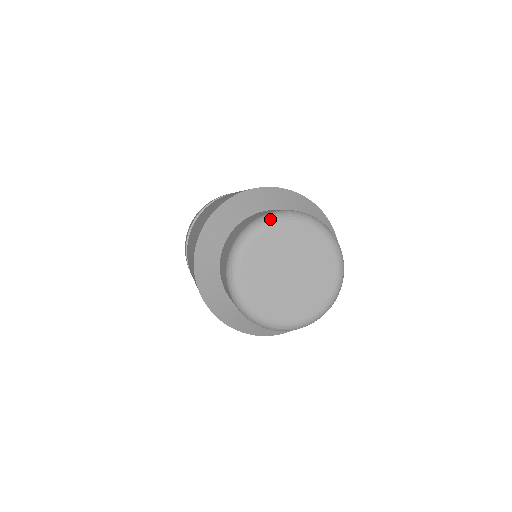
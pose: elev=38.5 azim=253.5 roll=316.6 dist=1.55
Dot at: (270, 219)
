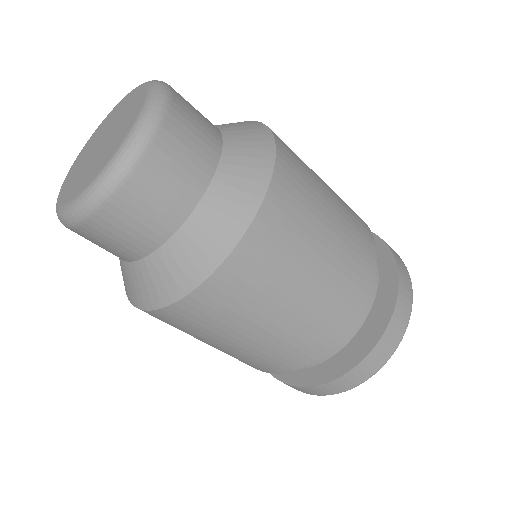
Dot at: occluded
